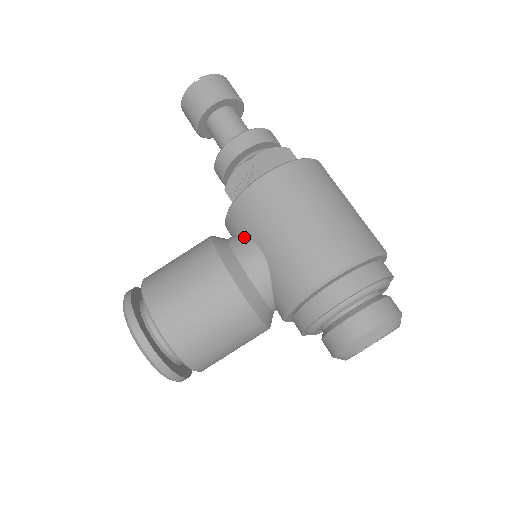
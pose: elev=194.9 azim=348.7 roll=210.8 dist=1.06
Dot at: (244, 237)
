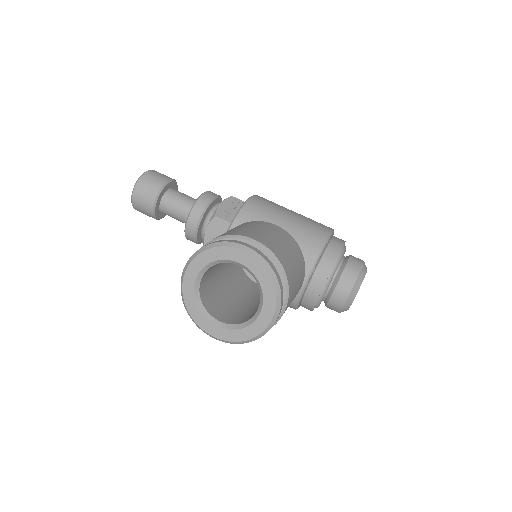
Dot at: occluded
